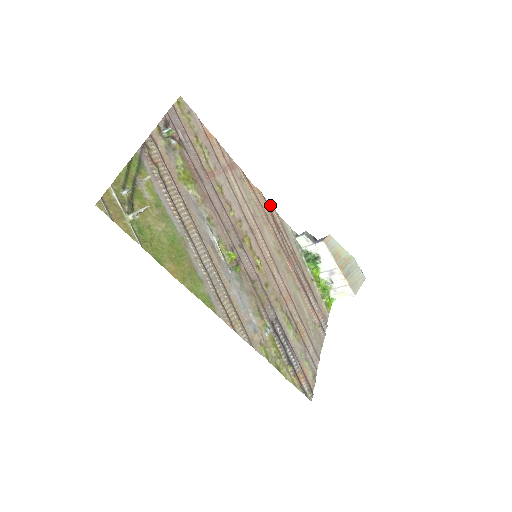
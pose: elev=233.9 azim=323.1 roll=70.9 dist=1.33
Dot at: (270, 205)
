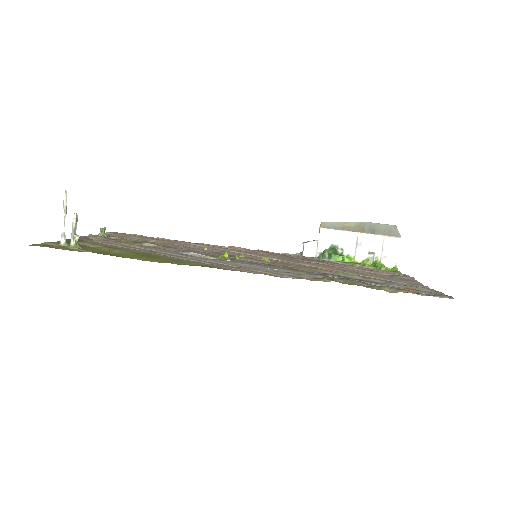
Dot at: occluded
